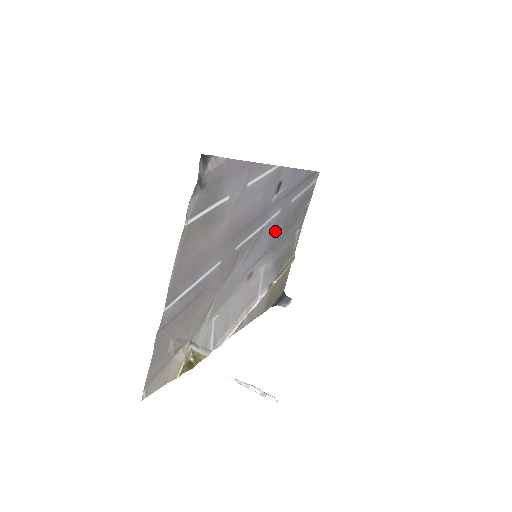
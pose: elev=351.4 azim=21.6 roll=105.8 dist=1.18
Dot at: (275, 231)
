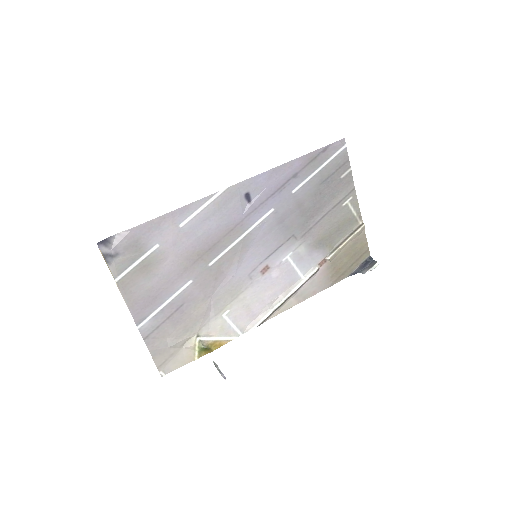
Dot at: (283, 225)
